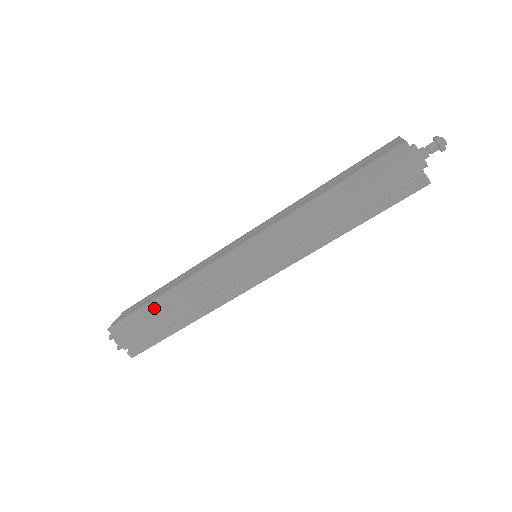
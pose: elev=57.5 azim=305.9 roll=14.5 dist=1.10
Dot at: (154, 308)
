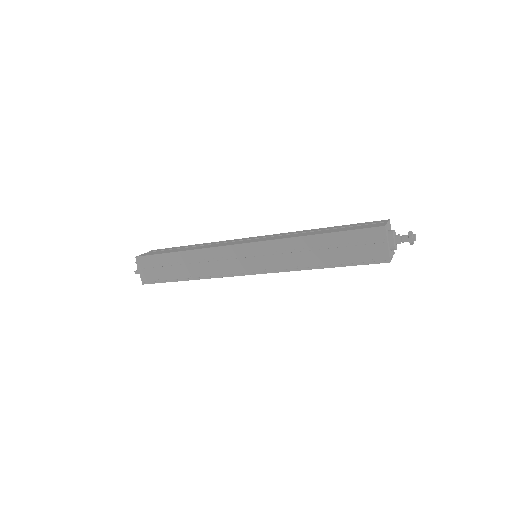
Dot at: occluded
